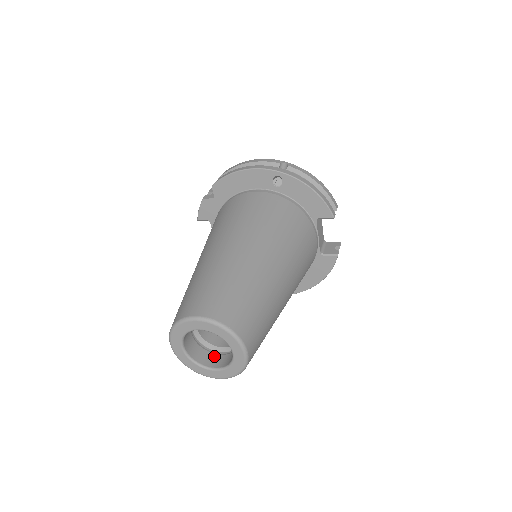
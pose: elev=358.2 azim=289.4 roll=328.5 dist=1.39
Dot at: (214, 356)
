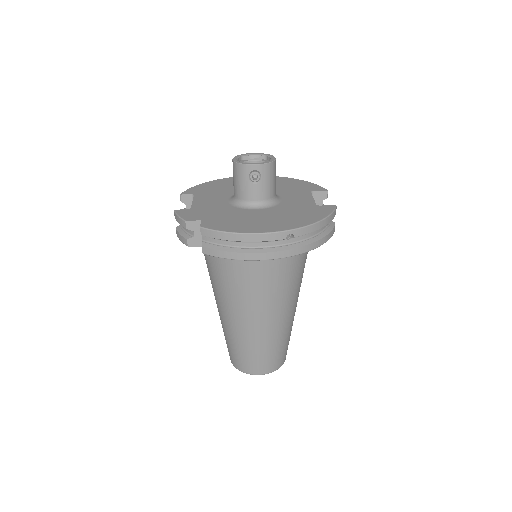
Dot at: occluded
